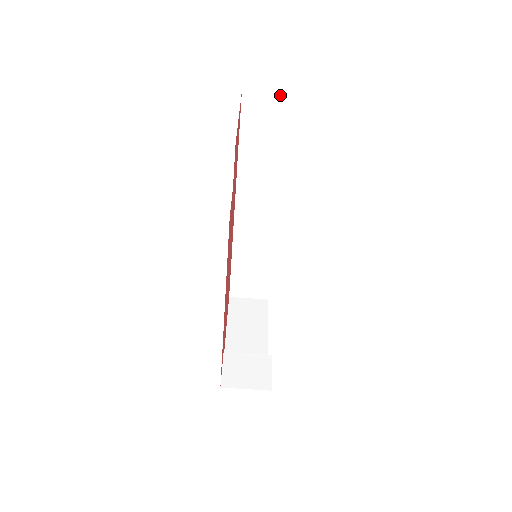
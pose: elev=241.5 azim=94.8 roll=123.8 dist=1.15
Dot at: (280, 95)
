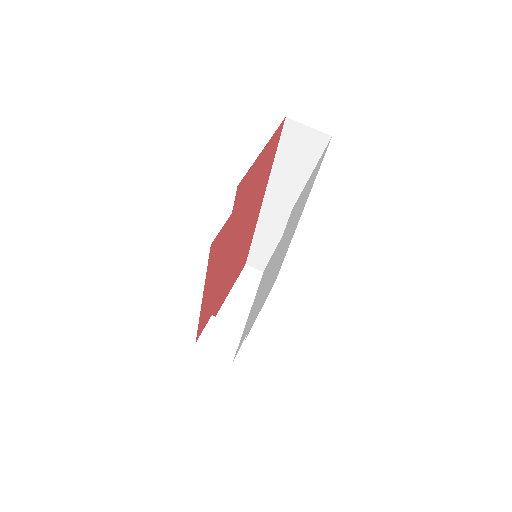
Dot at: occluded
